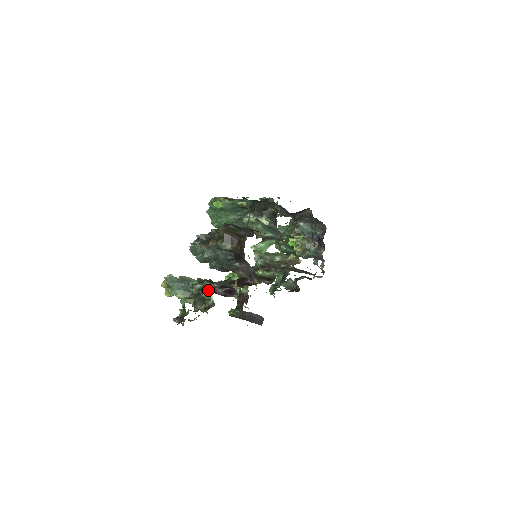
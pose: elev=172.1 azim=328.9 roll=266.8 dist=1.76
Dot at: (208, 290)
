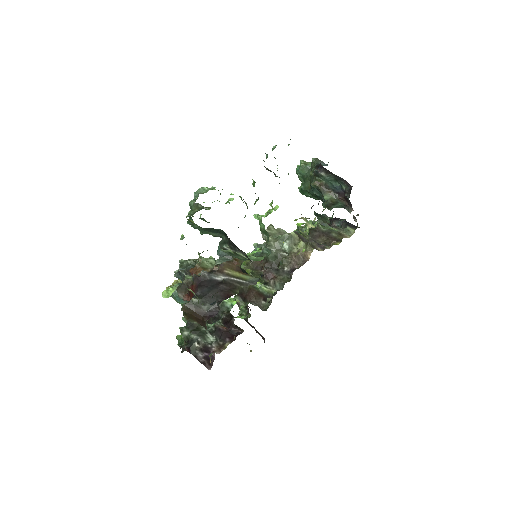
Dot at: (190, 351)
